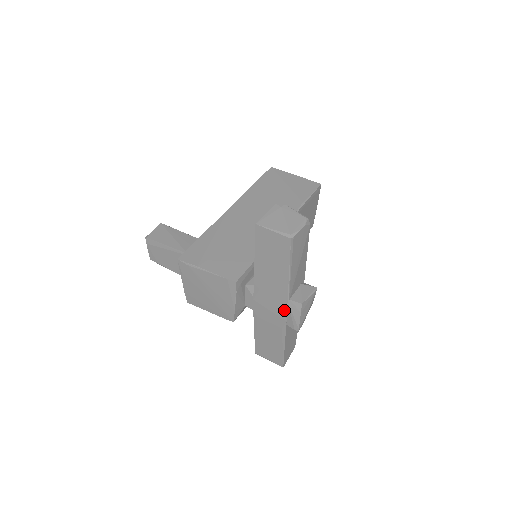
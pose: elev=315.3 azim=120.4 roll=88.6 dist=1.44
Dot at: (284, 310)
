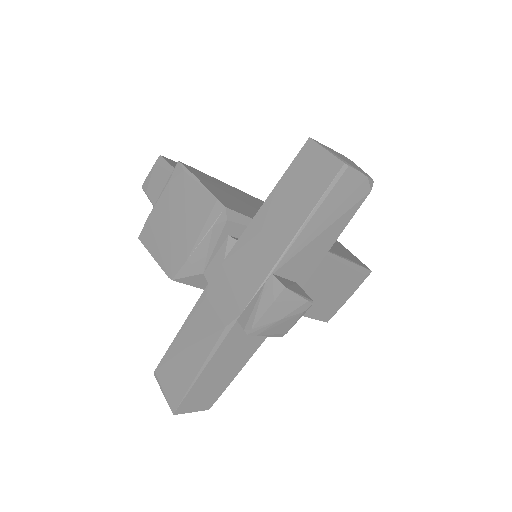
Dot at: (252, 290)
